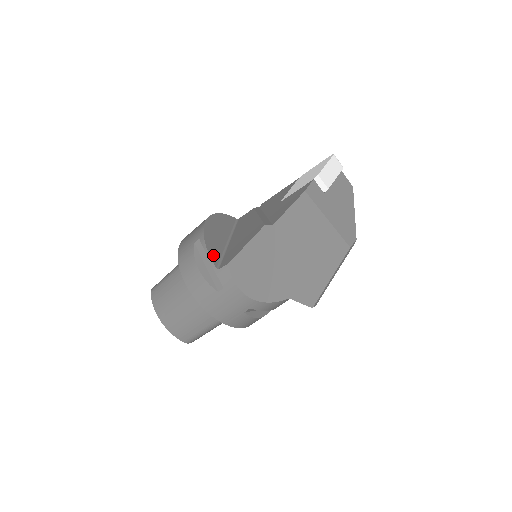
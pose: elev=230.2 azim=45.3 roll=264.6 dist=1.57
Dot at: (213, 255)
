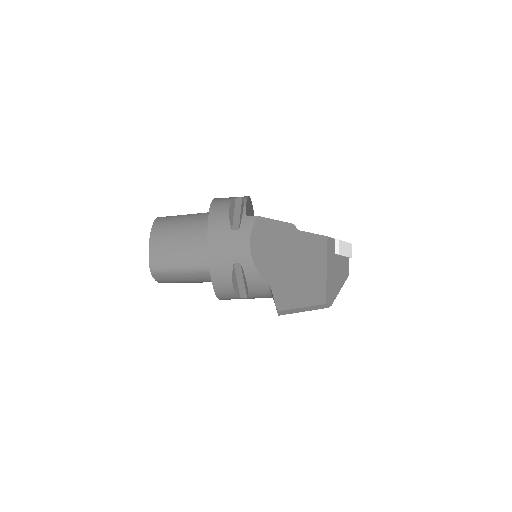
Dot at: occluded
